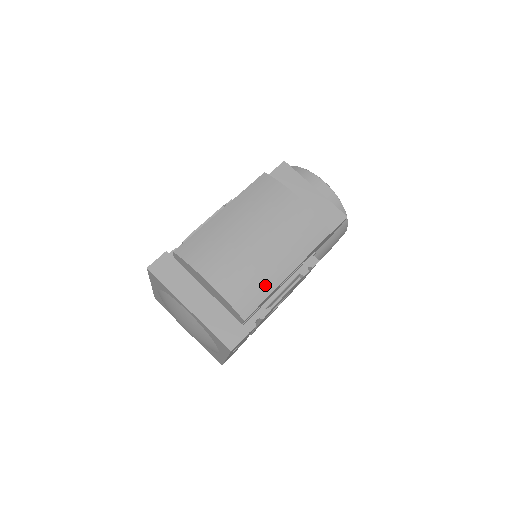
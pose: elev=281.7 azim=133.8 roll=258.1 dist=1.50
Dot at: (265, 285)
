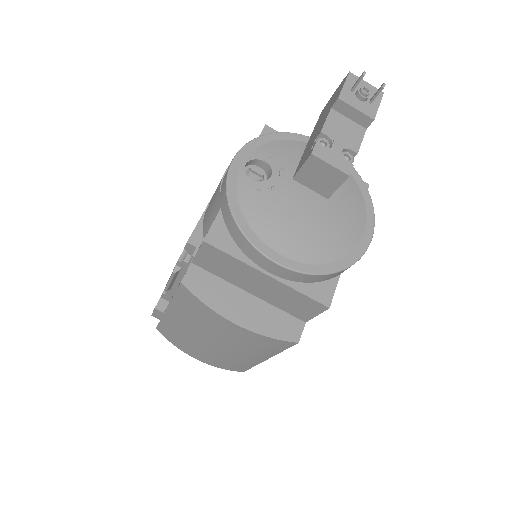
Dot at: (246, 364)
